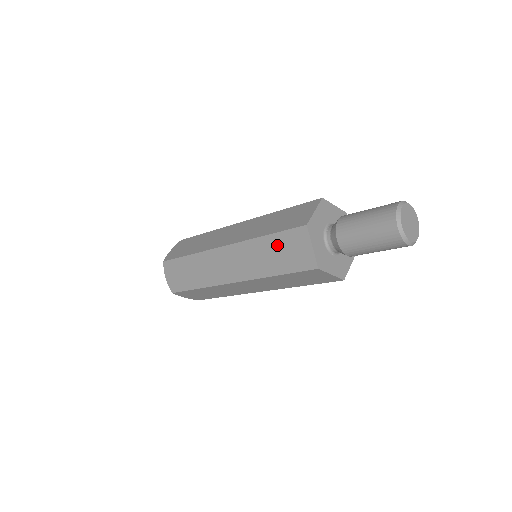
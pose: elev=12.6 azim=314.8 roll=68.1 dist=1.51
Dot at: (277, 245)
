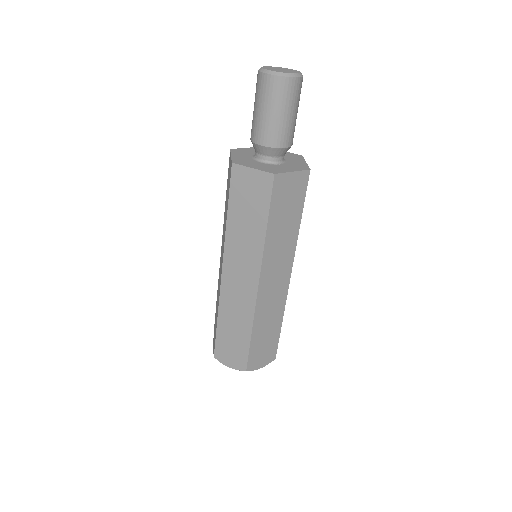
Dot at: (239, 208)
